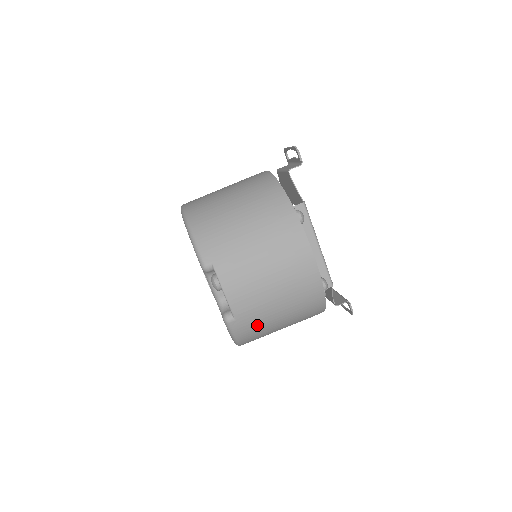
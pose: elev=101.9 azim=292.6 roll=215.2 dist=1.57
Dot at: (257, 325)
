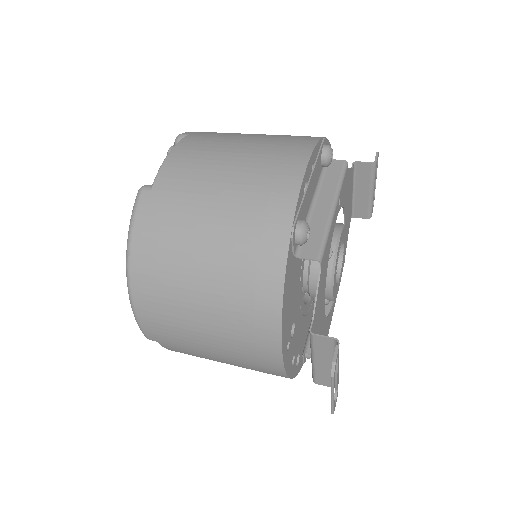
Dot at: (169, 224)
